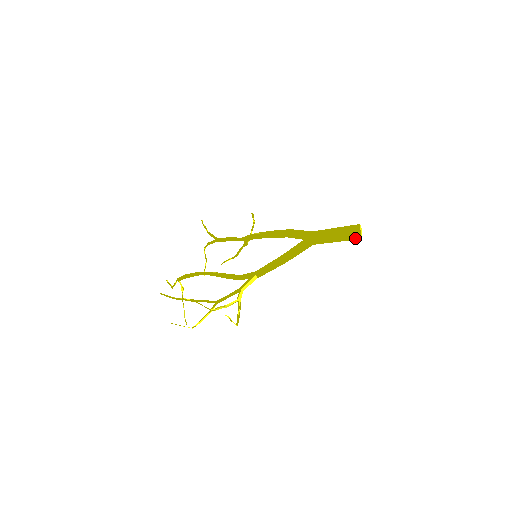
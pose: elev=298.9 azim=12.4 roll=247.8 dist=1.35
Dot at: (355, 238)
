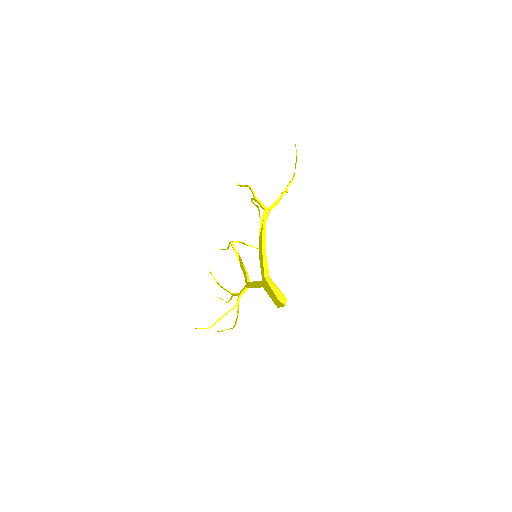
Dot at: (282, 304)
